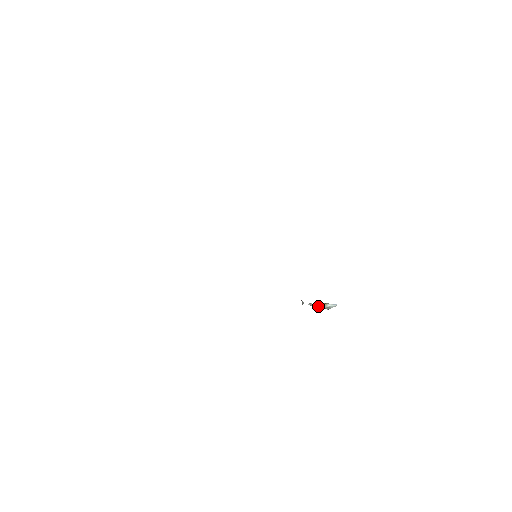
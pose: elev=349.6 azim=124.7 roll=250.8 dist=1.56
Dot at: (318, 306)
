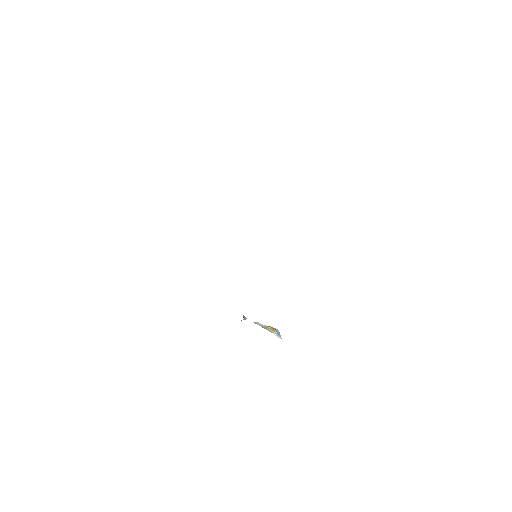
Dot at: (264, 327)
